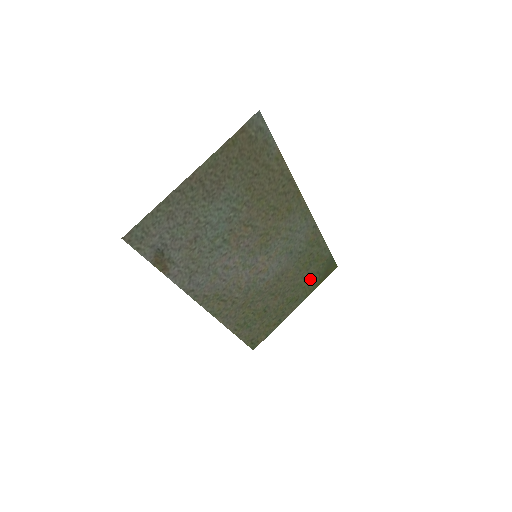
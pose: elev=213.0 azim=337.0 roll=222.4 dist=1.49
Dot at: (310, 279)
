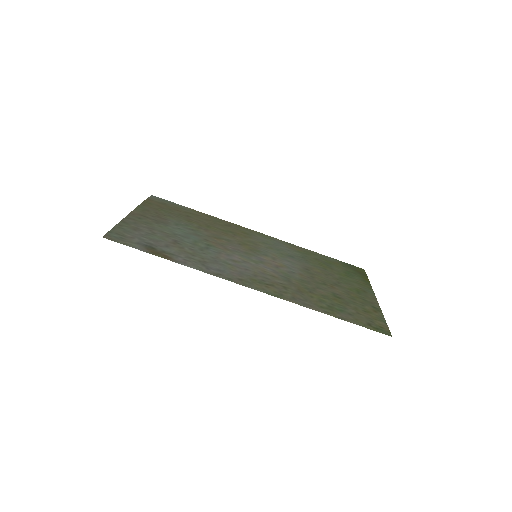
Dot at: (349, 276)
